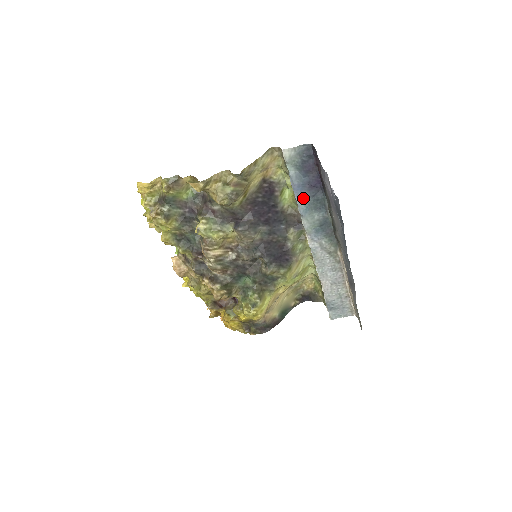
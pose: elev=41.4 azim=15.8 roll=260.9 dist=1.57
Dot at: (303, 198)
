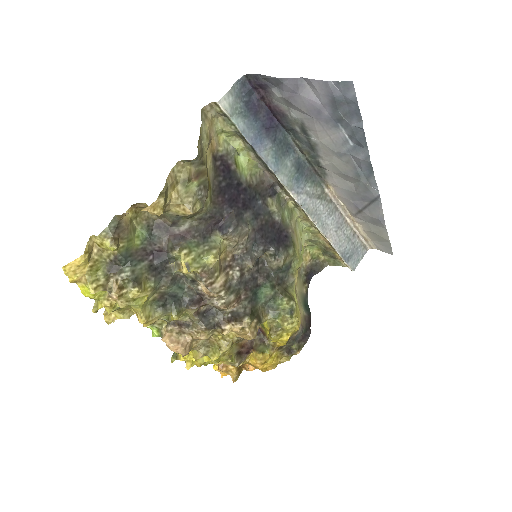
Dot at: (266, 150)
